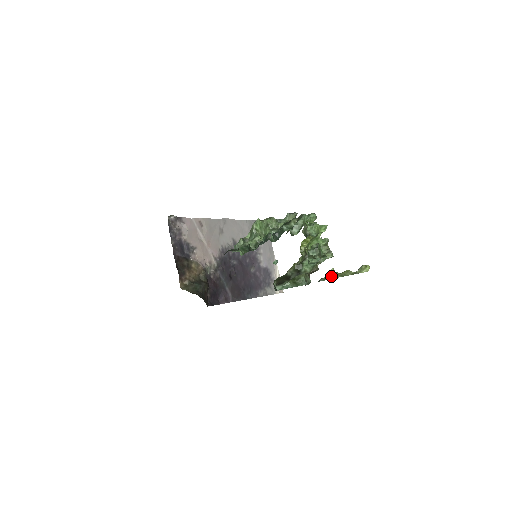
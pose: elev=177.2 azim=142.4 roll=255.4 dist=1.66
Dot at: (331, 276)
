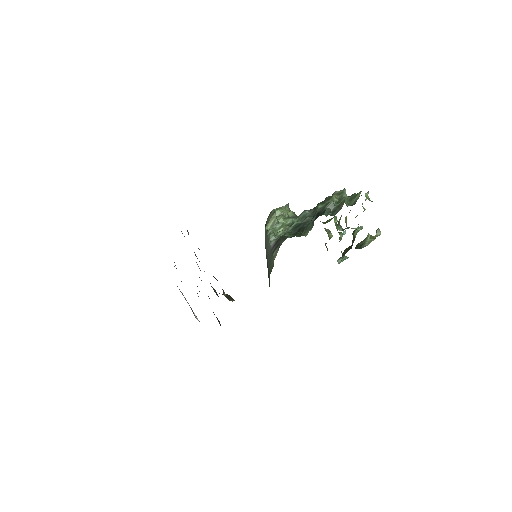
Dot at: (368, 241)
